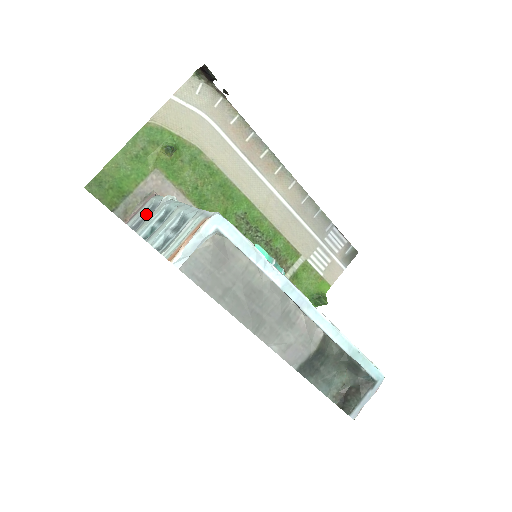
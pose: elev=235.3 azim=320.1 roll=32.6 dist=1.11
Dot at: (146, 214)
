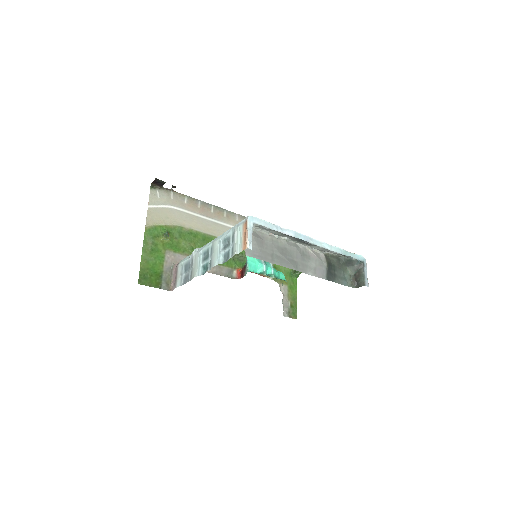
Dot at: (185, 272)
